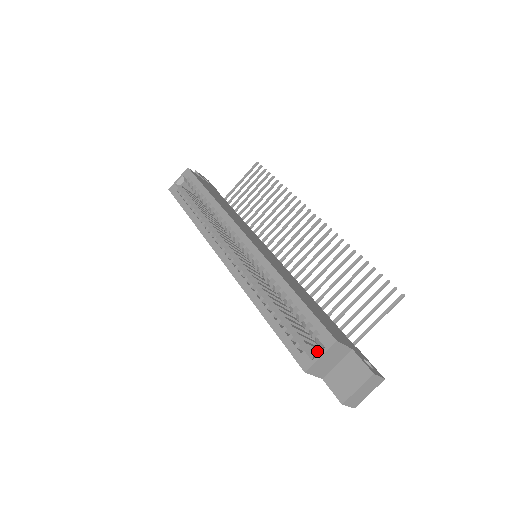
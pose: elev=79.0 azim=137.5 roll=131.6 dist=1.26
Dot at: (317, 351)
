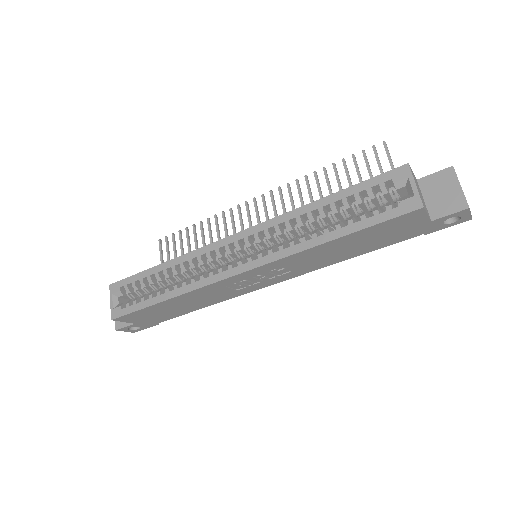
Dot at: (407, 191)
